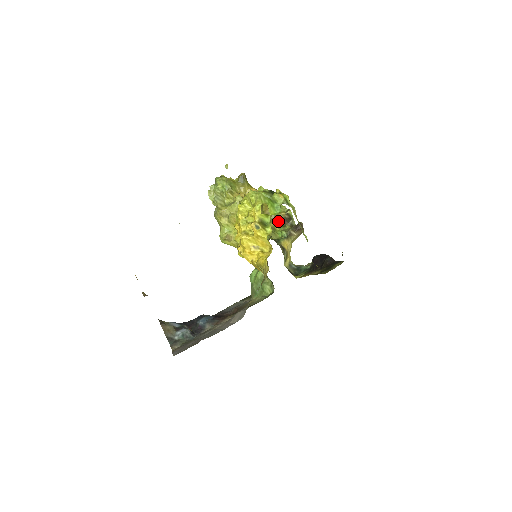
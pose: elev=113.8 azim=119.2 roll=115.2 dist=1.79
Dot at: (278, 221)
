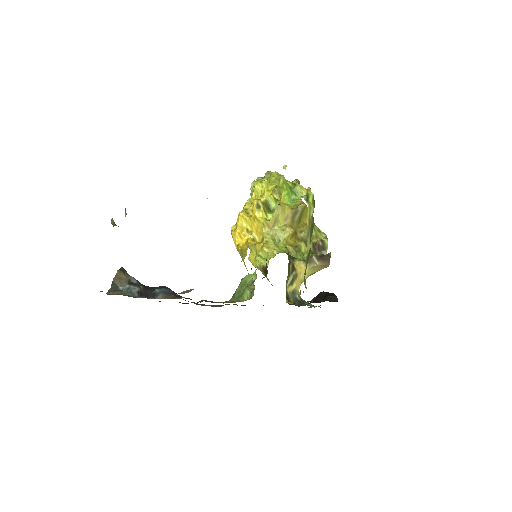
Dot at: occluded
